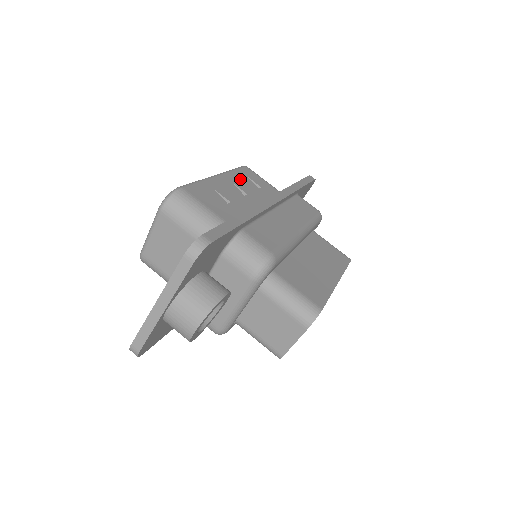
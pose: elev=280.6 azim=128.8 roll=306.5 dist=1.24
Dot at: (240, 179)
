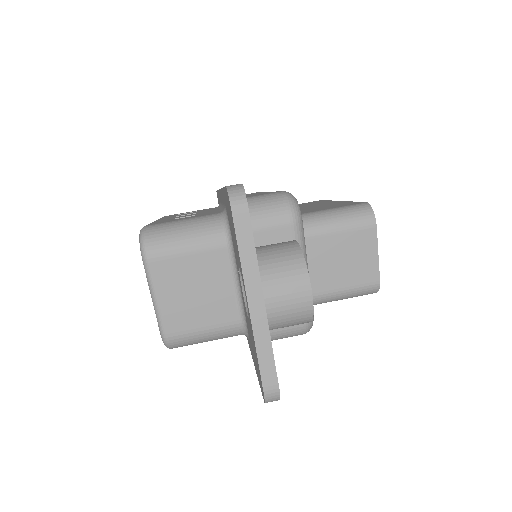
Dot at: occluded
